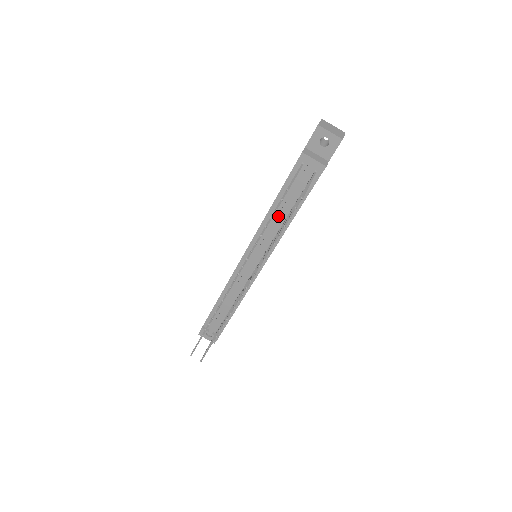
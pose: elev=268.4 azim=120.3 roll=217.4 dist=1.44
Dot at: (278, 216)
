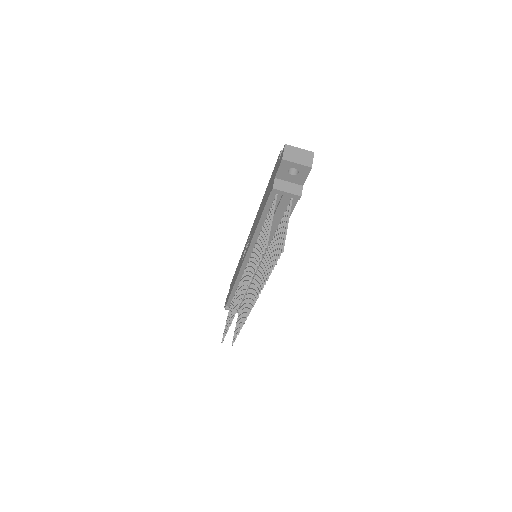
Dot at: occluded
